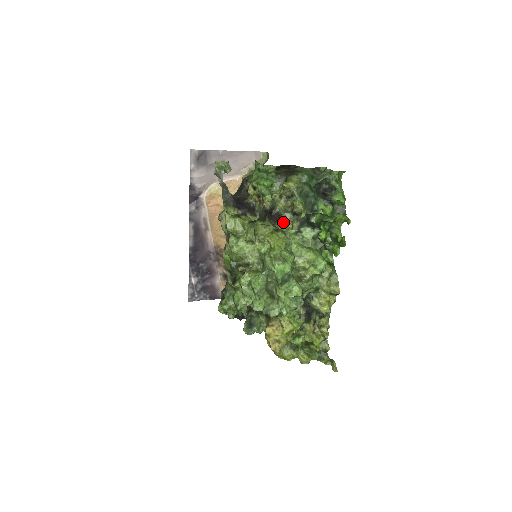
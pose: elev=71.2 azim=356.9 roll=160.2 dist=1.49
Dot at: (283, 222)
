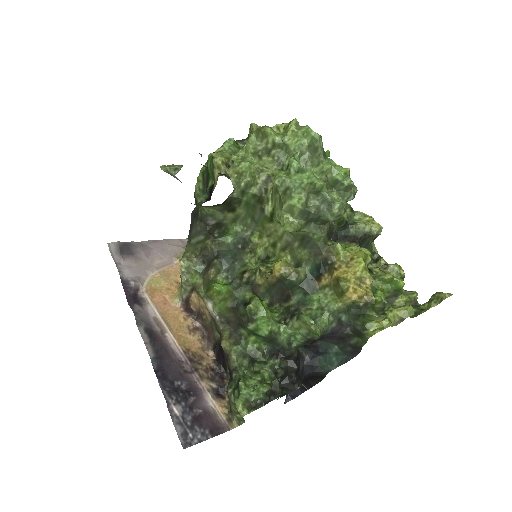
Dot at: occluded
